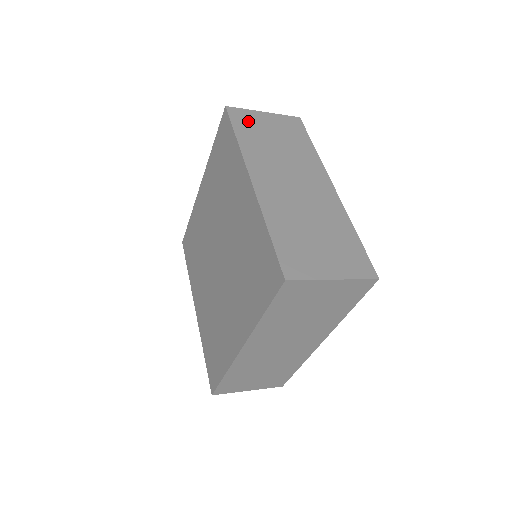
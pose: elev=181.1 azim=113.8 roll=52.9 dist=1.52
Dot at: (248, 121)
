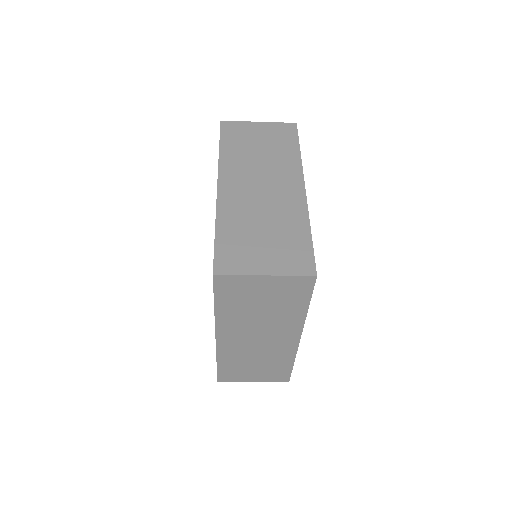
Dot at: (238, 132)
